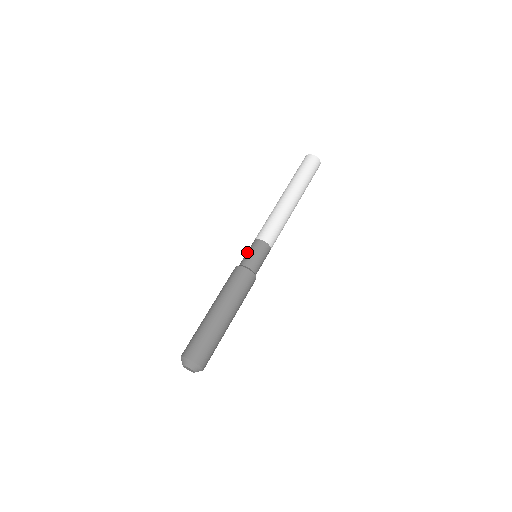
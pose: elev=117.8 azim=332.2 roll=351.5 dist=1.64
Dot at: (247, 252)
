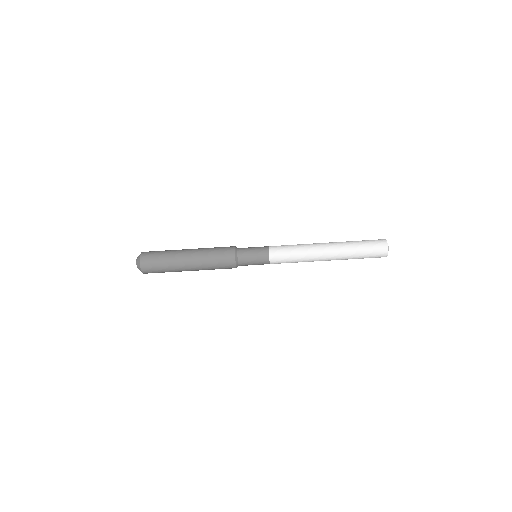
Dot at: (253, 258)
